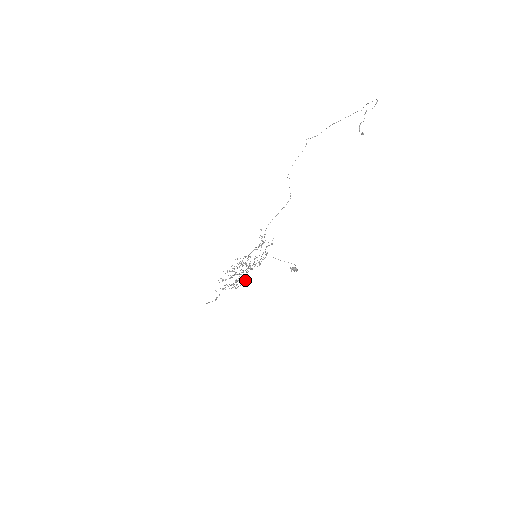
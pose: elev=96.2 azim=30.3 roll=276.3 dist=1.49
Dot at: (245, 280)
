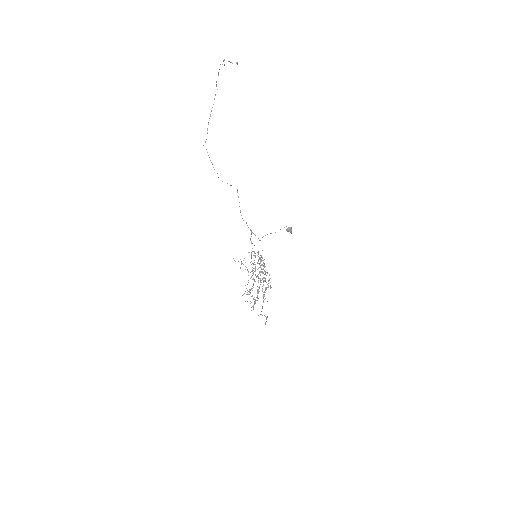
Dot at: (269, 279)
